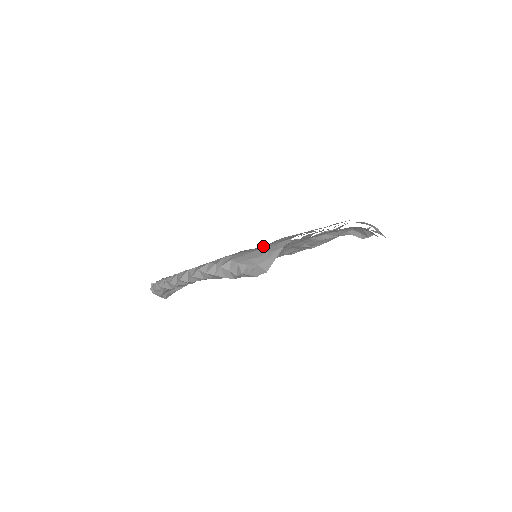
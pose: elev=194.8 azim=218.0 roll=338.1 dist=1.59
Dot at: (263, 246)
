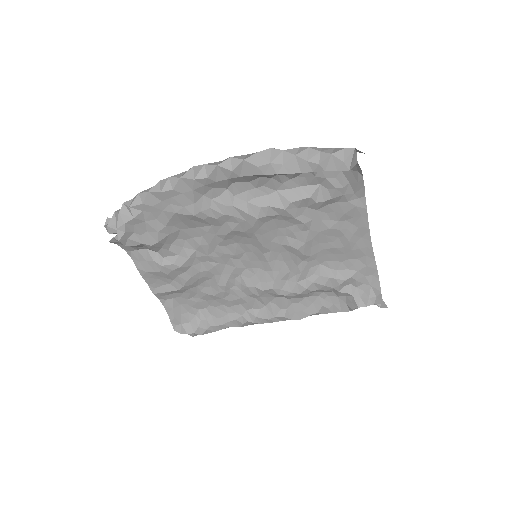
Dot at: occluded
